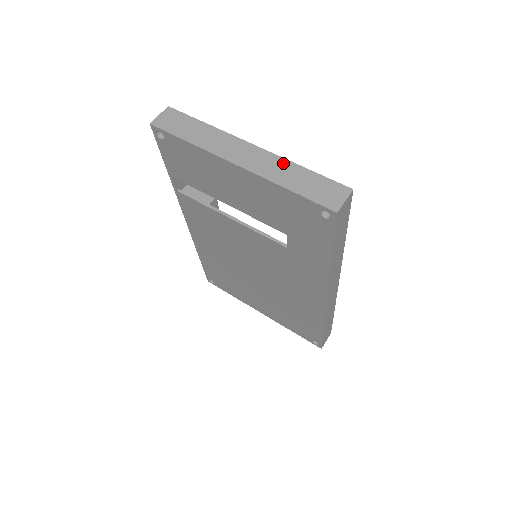
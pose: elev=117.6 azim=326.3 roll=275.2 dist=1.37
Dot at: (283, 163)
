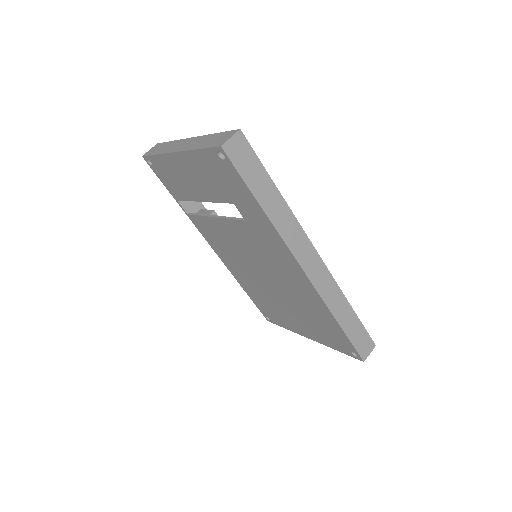
Dot at: (204, 138)
